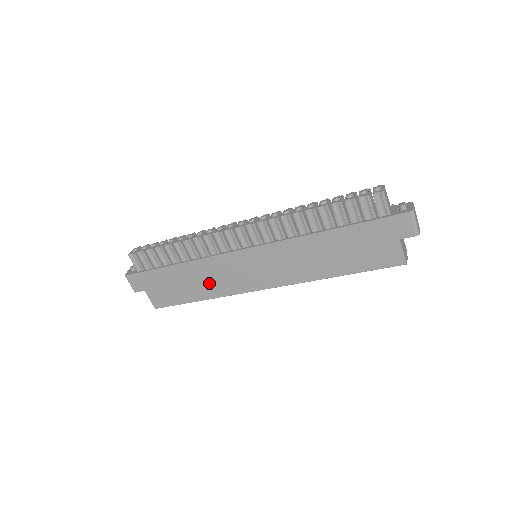
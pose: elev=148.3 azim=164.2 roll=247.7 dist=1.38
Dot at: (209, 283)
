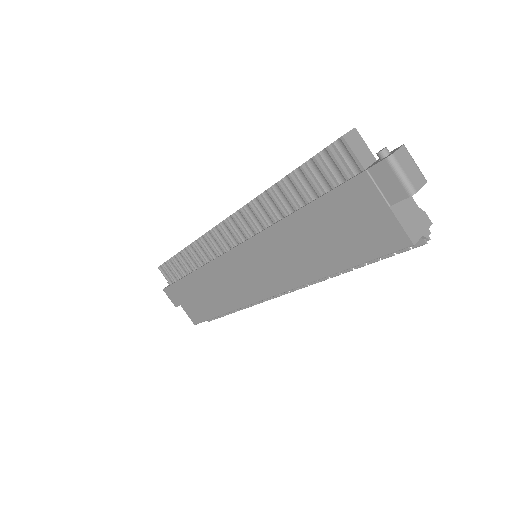
Dot at: (222, 293)
